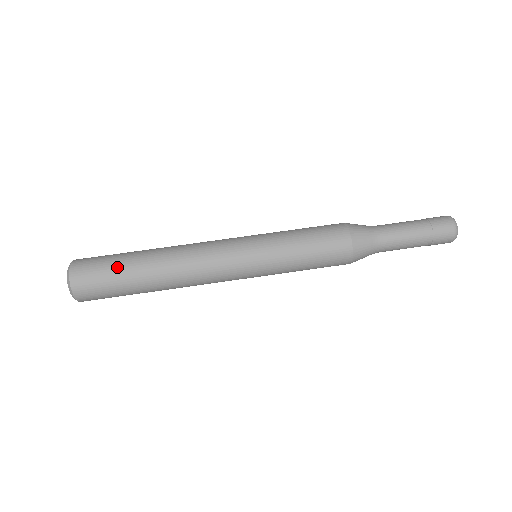
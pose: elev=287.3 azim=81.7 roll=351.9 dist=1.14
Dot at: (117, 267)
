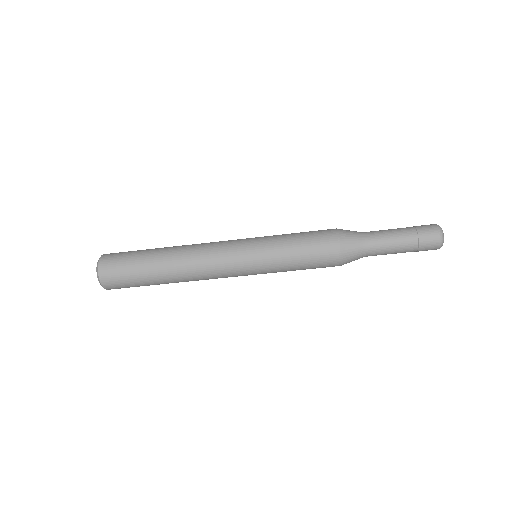
Dot at: (140, 281)
